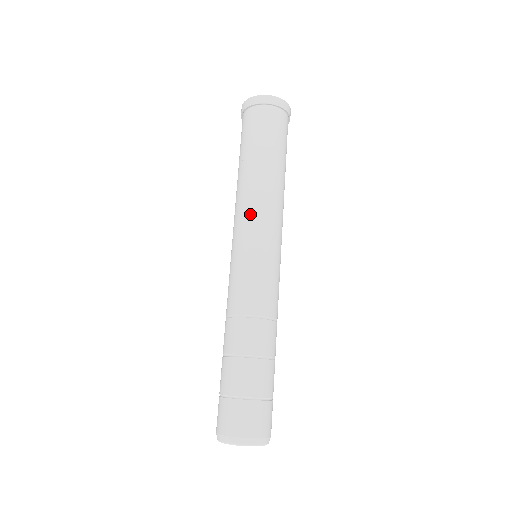
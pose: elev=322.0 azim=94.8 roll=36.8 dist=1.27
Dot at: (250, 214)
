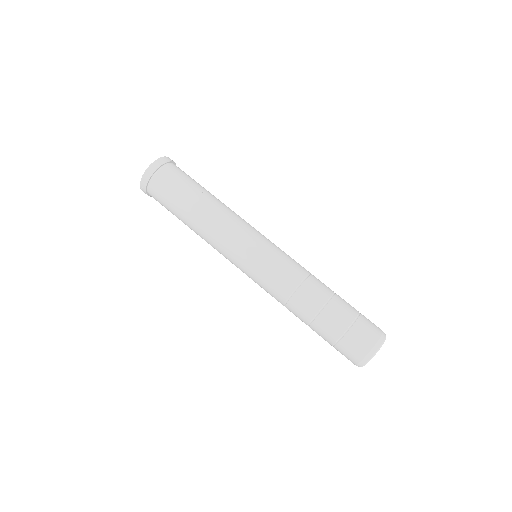
Dot at: (232, 232)
